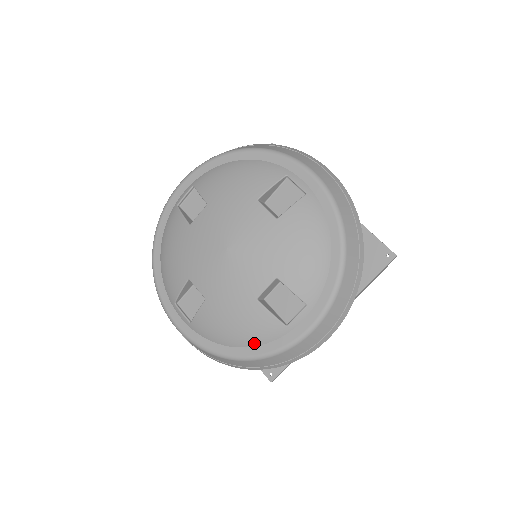
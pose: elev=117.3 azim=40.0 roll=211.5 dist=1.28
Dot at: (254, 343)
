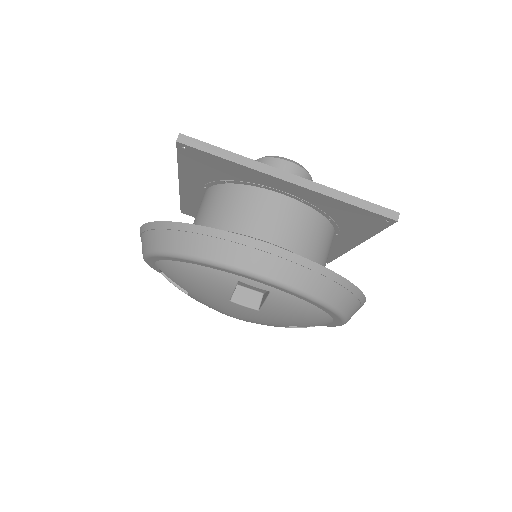
Dot at: occluded
